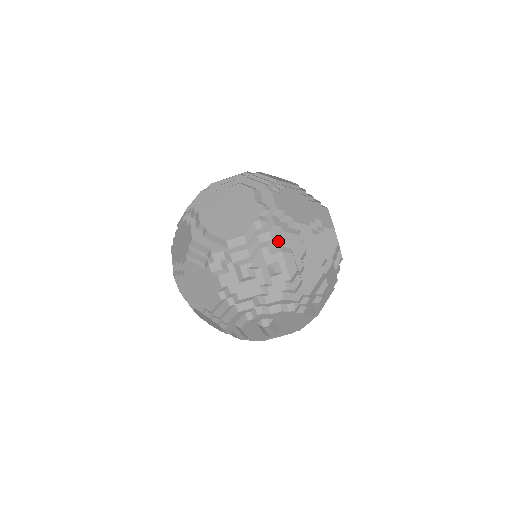
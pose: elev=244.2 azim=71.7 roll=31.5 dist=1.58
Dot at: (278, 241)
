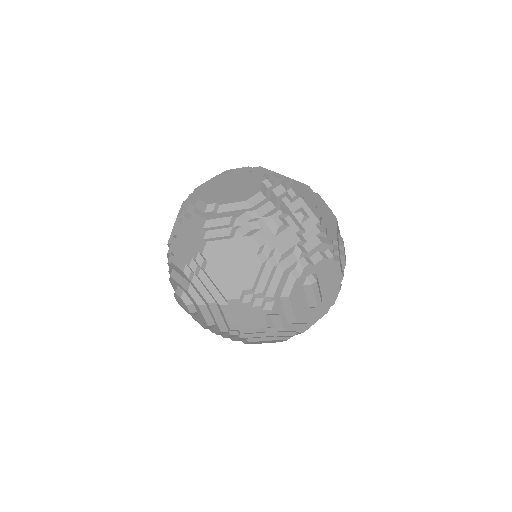
Dot at: (292, 191)
